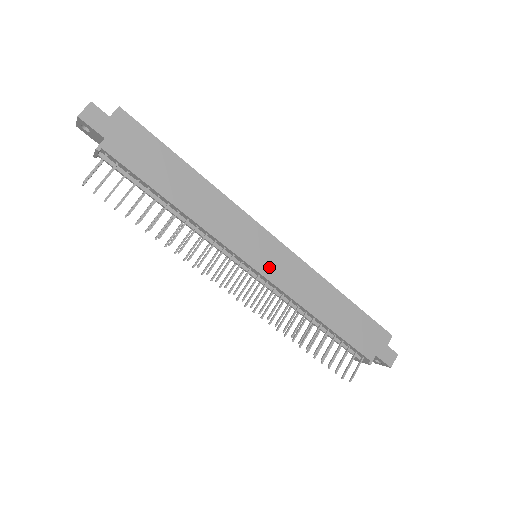
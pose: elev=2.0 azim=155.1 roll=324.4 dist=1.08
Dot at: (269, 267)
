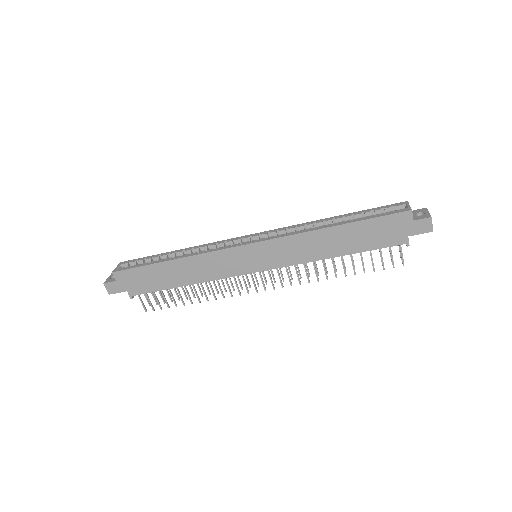
Dot at: (266, 262)
